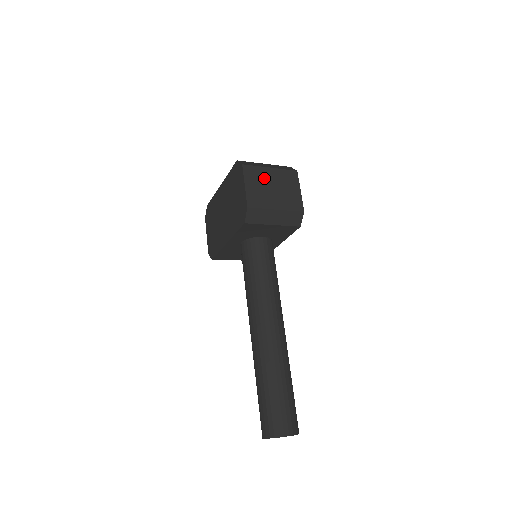
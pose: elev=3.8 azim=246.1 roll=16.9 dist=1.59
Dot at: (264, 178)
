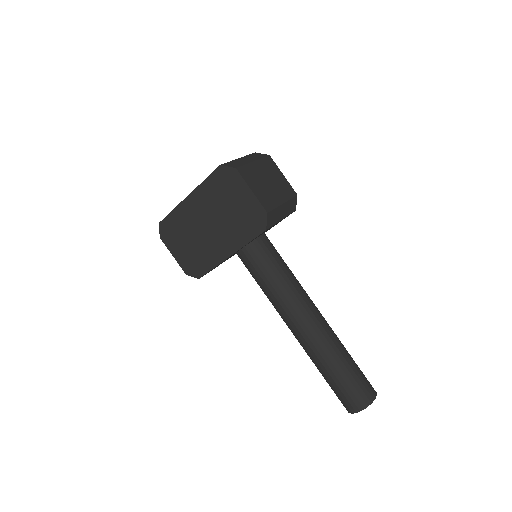
Dot at: (257, 175)
